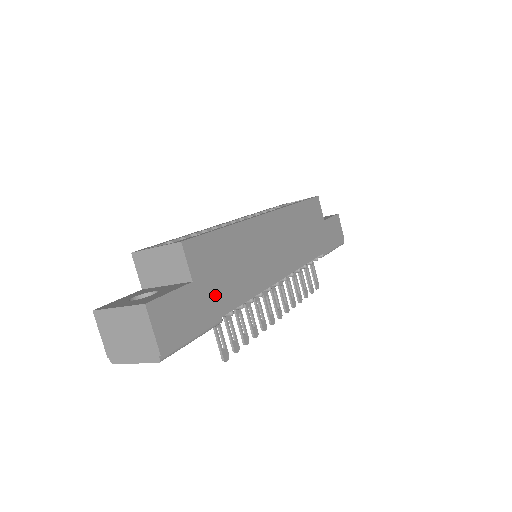
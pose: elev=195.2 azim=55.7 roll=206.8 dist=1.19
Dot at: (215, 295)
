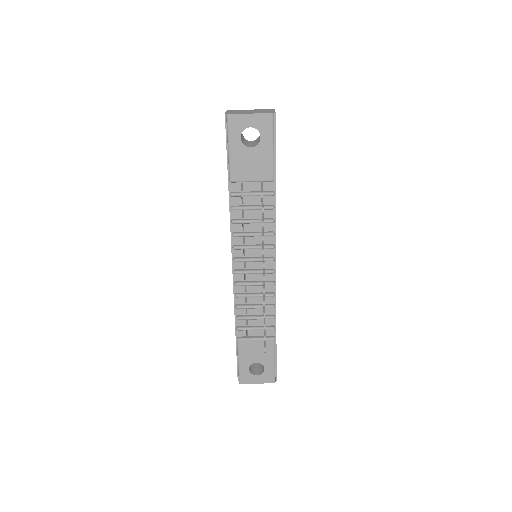
Dot at: occluded
